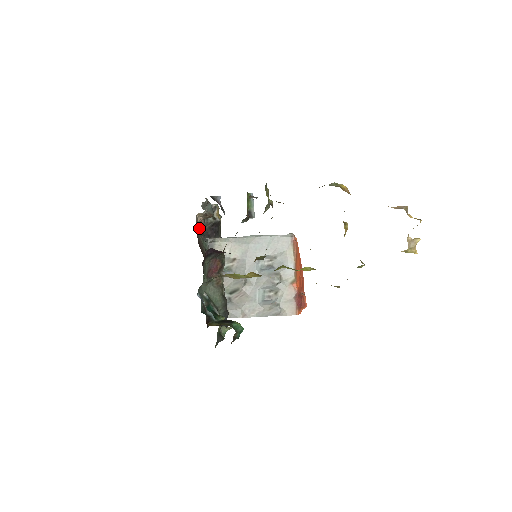
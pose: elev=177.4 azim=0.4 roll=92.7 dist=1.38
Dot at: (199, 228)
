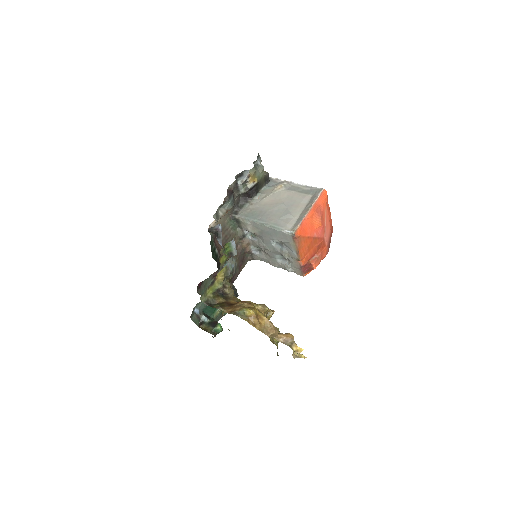
Dot at: (223, 217)
